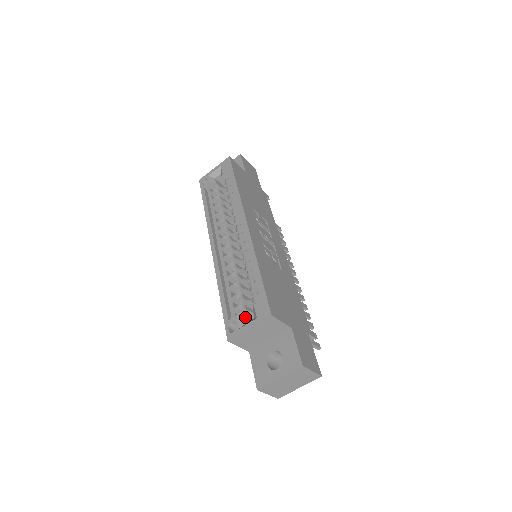
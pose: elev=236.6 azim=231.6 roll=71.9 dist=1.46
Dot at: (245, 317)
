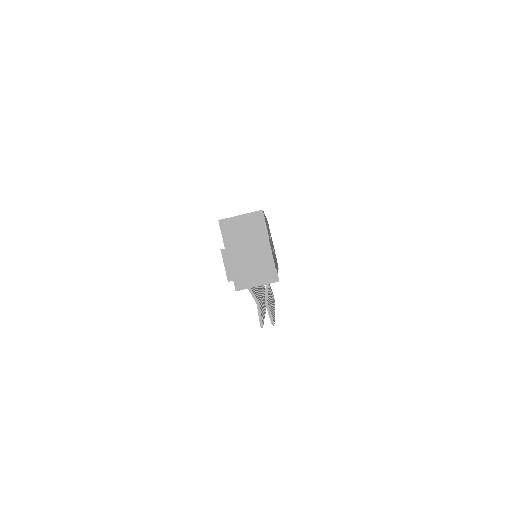
Dot at: occluded
